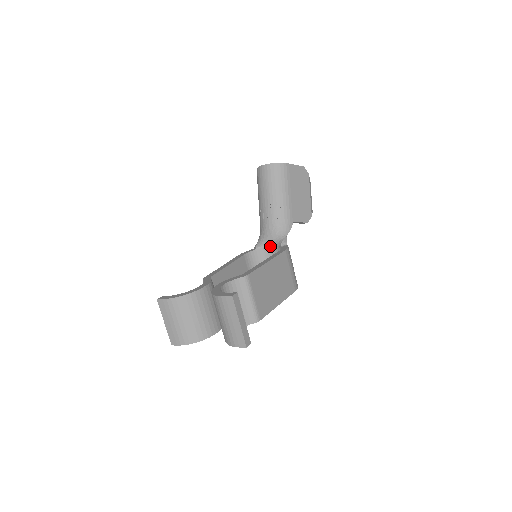
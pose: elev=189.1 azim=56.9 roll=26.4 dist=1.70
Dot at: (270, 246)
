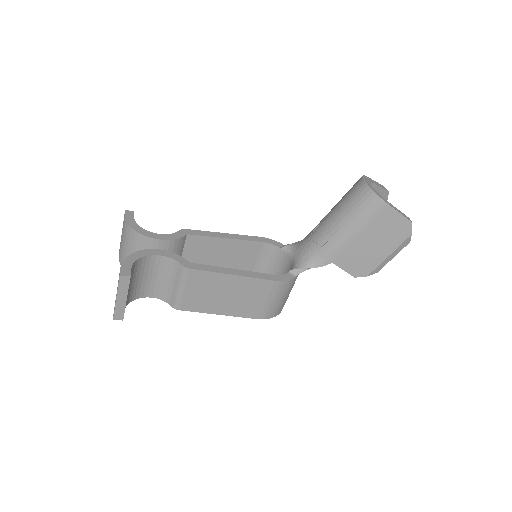
Dot at: (292, 259)
